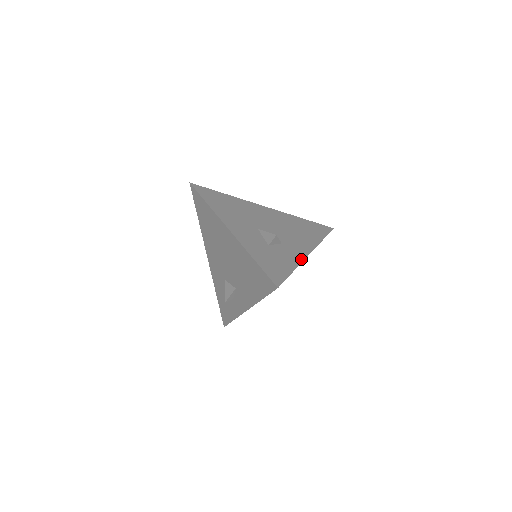
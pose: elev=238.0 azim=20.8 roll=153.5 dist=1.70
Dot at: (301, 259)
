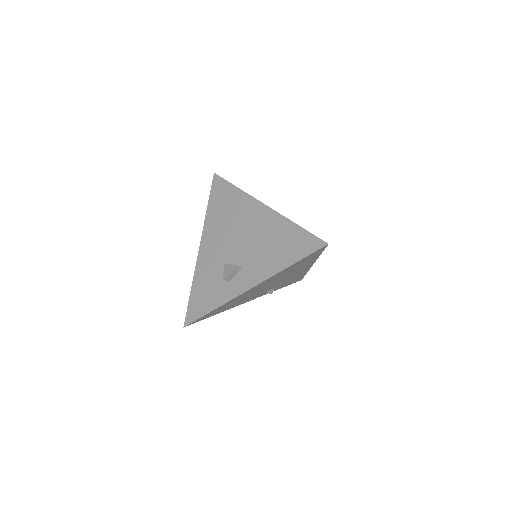
Dot at: occluded
